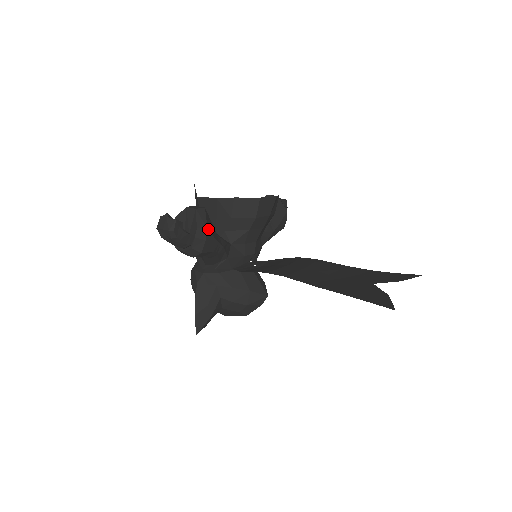
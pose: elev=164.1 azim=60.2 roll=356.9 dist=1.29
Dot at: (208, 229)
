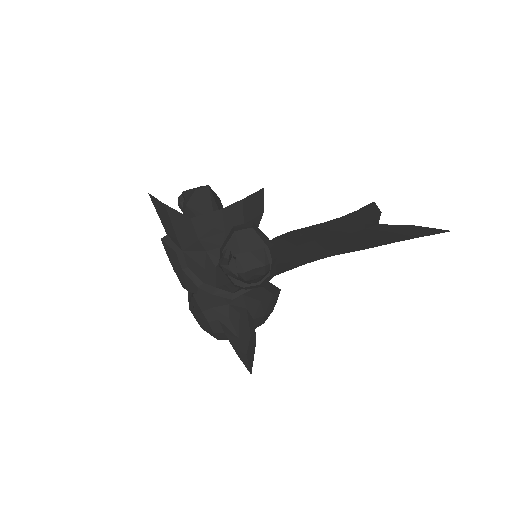
Dot at: (271, 244)
